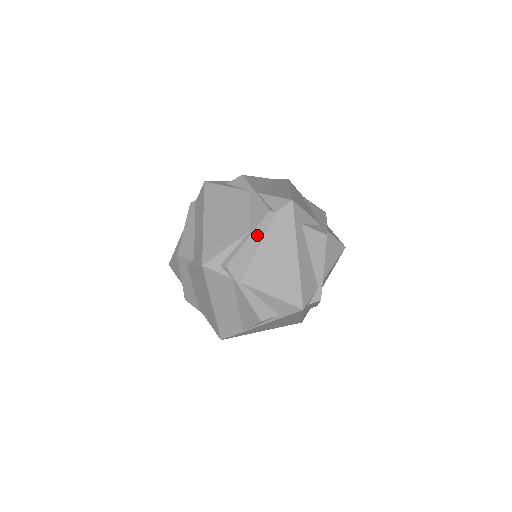
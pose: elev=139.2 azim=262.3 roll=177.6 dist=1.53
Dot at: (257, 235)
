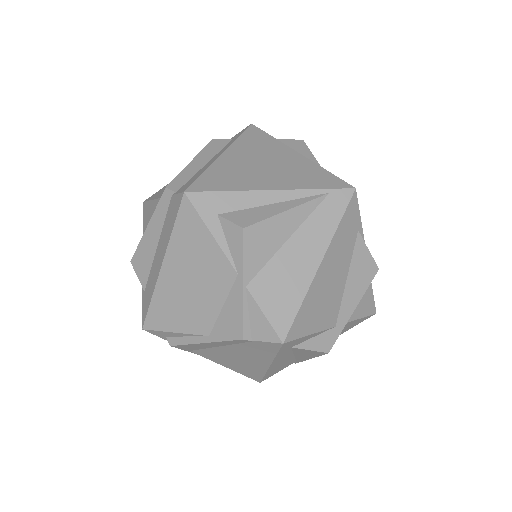
Dot at: (218, 343)
